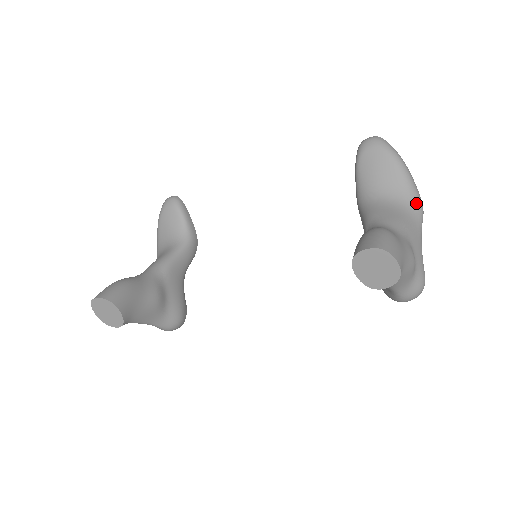
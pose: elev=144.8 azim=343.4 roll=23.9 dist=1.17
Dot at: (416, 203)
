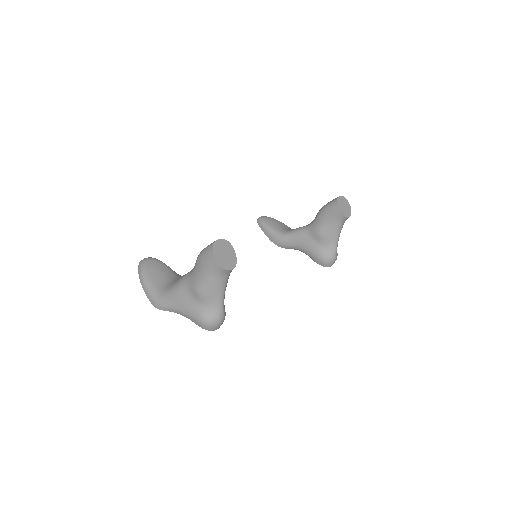
Dot at: occluded
